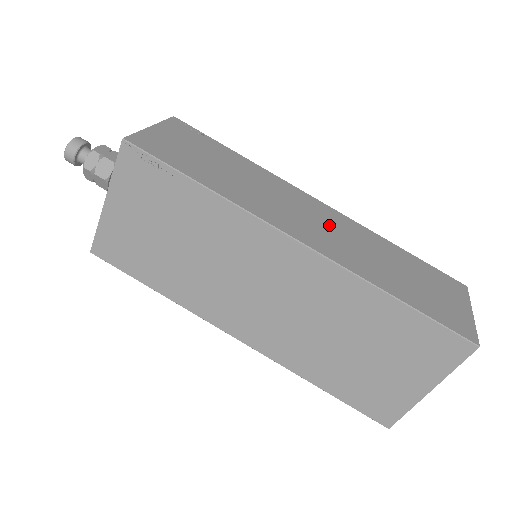
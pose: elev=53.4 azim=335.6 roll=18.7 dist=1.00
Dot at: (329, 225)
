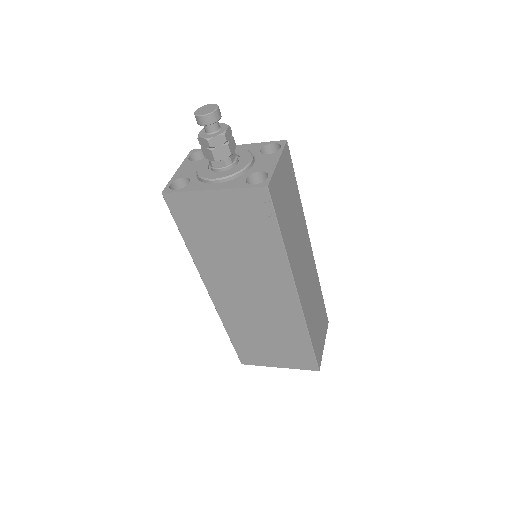
Dot at: (309, 275)
